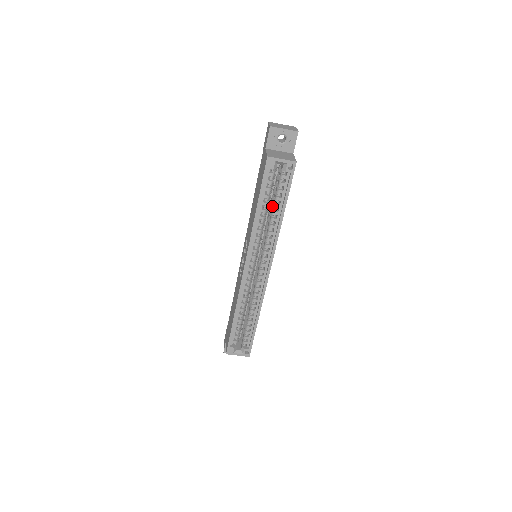
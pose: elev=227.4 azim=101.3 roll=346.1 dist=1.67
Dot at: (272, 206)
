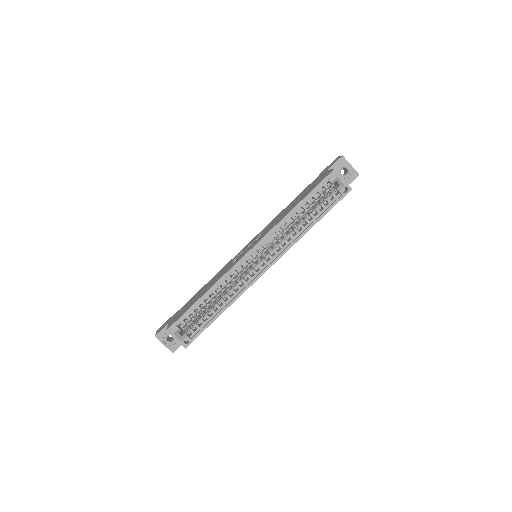
Dot at: (307, 214)
